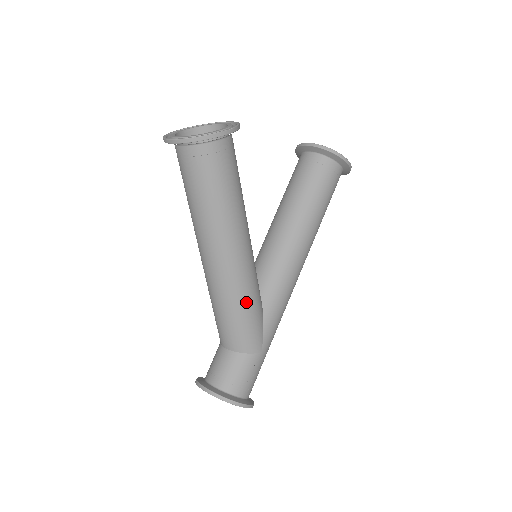
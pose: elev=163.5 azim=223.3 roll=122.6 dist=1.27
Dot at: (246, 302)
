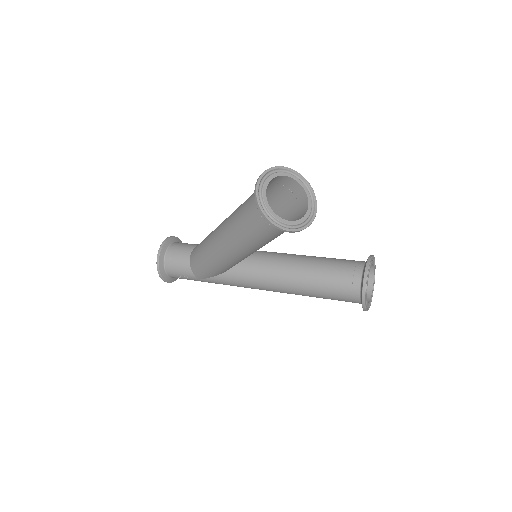
Dot at: (212, 264)
